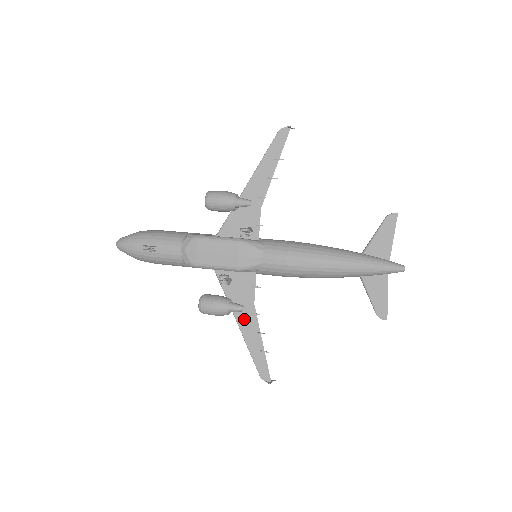
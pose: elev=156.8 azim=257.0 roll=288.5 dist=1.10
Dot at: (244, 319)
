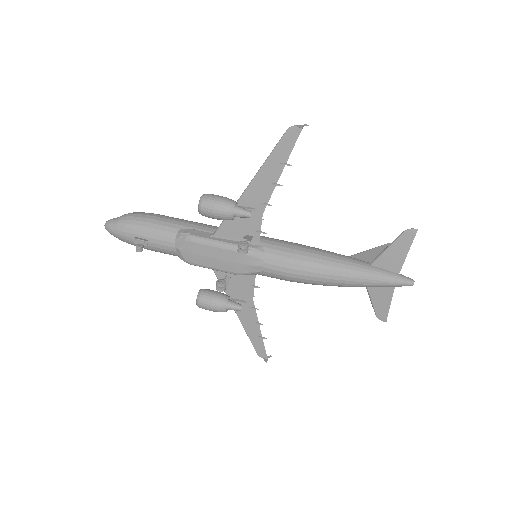
Dot at: (243, 311)
